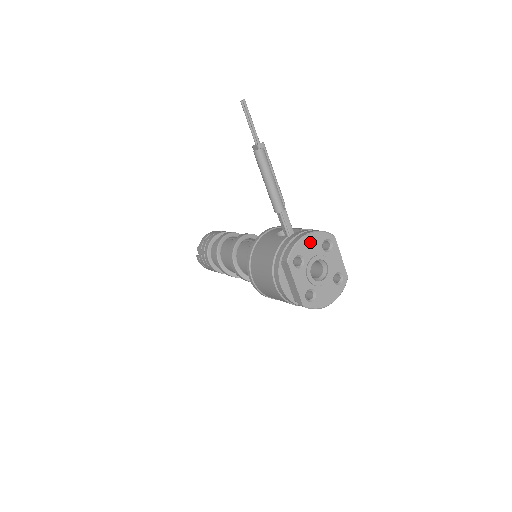
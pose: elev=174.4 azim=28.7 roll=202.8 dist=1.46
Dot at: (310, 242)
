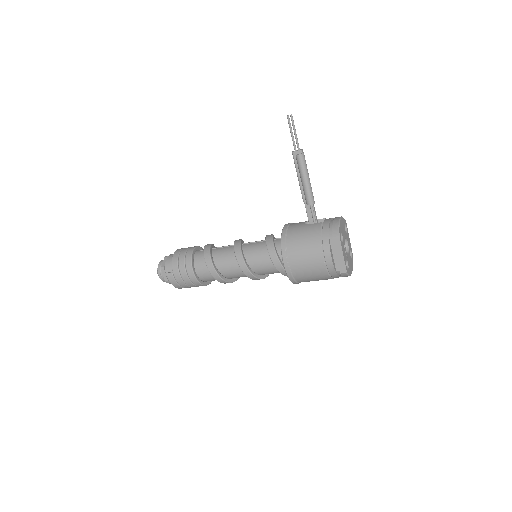
Dot at: (342, 224)
